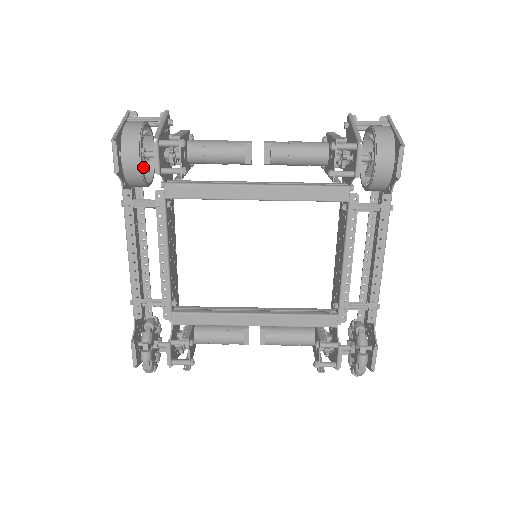
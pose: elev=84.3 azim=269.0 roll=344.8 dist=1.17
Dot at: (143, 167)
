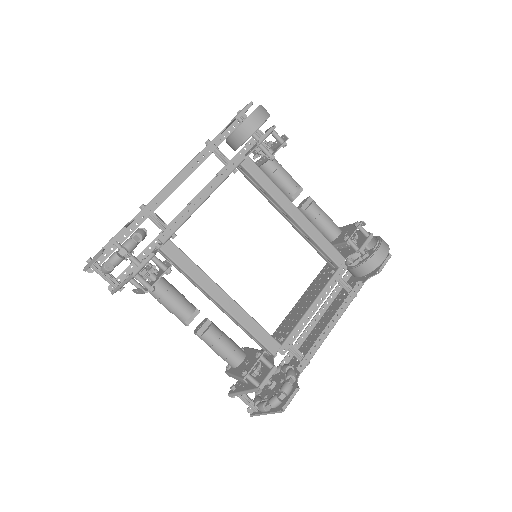
Dot at: occluded
